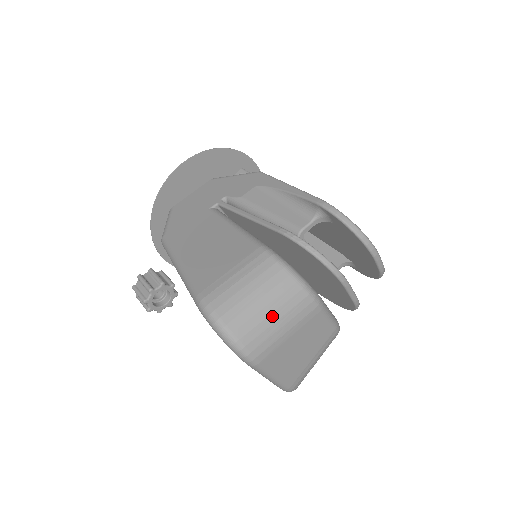
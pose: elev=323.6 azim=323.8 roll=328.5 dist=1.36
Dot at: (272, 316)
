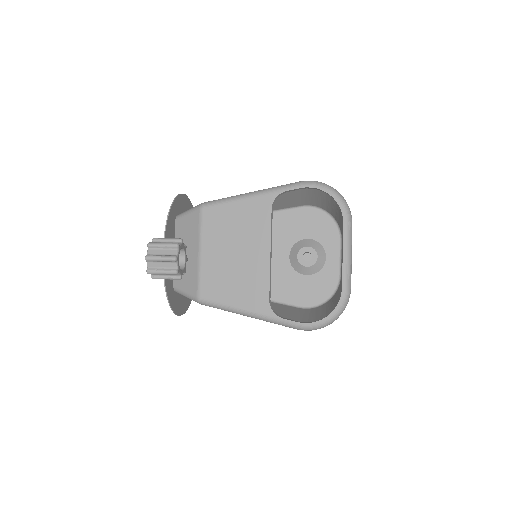
Dot at: occluded
